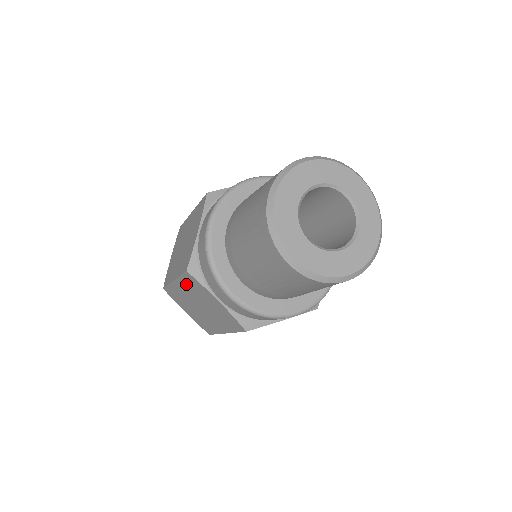
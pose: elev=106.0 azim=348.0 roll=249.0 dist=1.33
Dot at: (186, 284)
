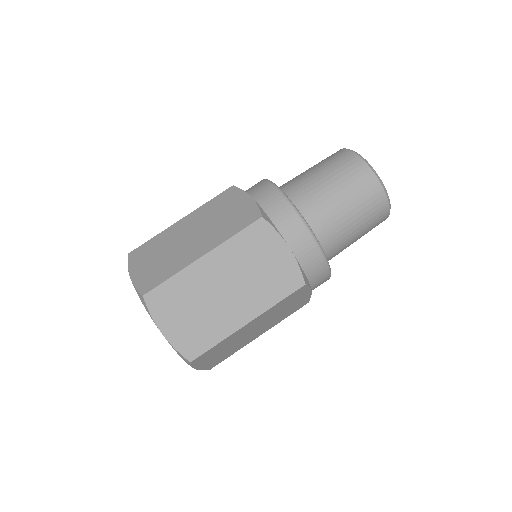
Dot at: (236, 246)
